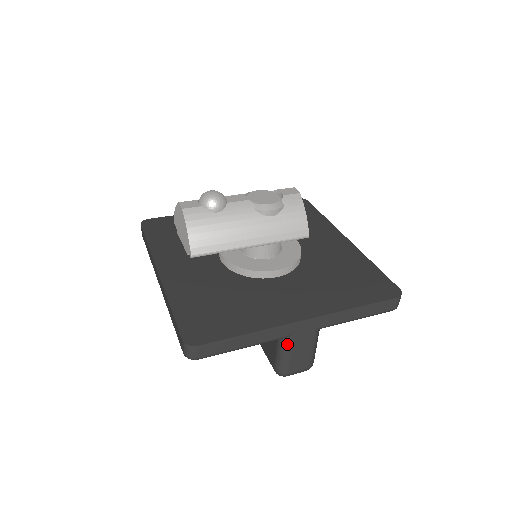
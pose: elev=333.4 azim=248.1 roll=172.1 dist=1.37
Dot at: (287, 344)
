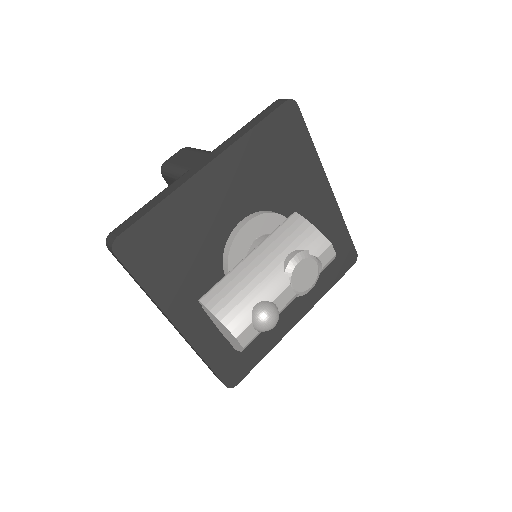
Dot at: occluded
